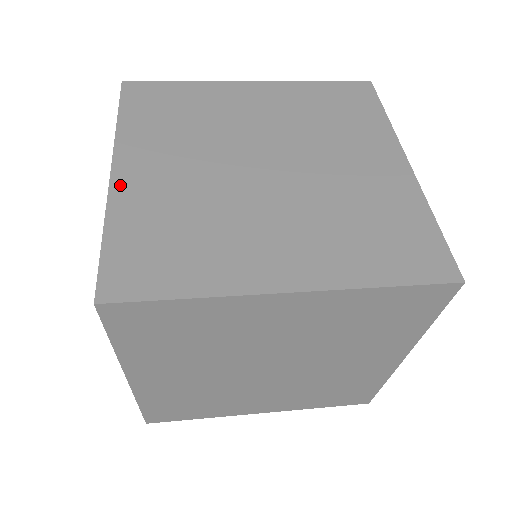
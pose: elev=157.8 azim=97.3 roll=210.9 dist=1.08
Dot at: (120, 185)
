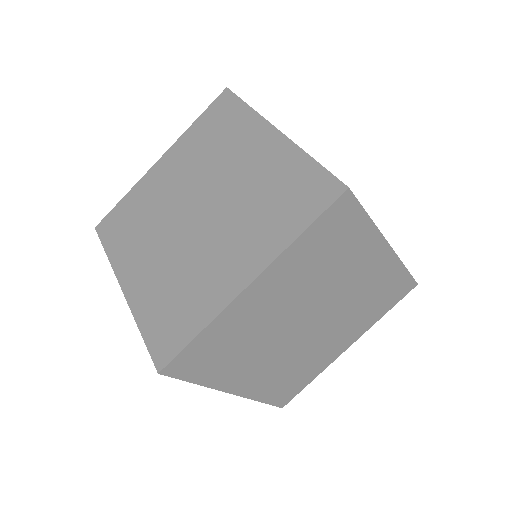
Dot at: occluded
